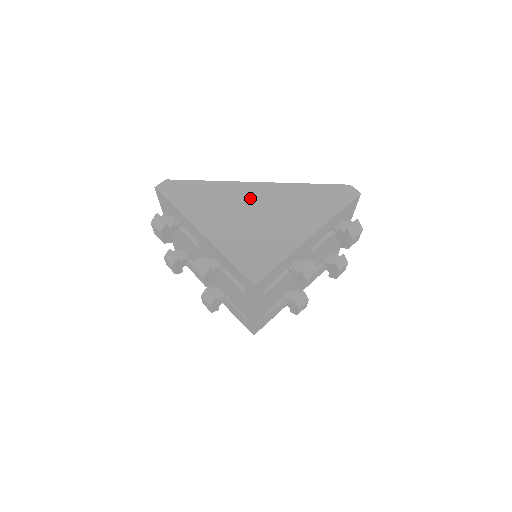
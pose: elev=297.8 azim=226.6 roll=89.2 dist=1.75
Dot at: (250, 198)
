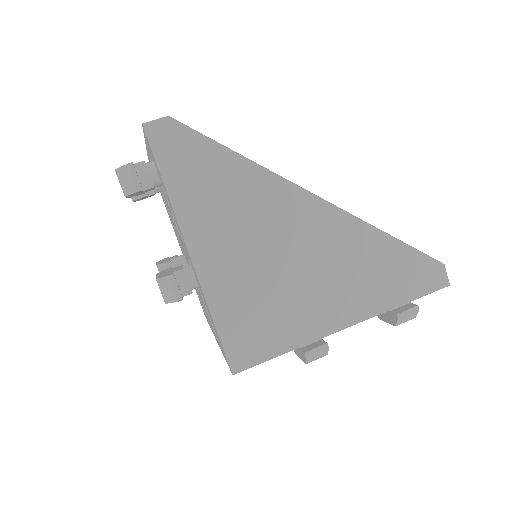
Dot at: (292, 222)
